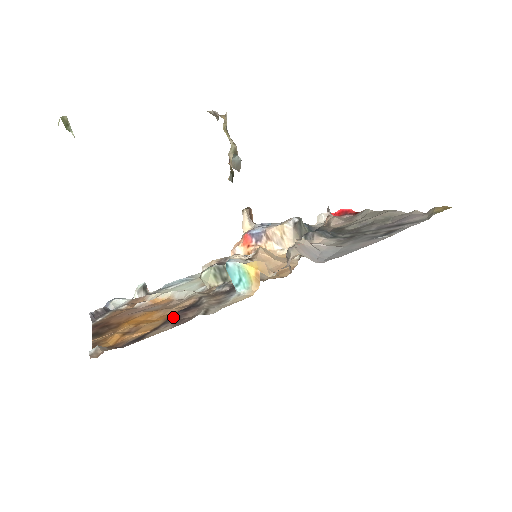
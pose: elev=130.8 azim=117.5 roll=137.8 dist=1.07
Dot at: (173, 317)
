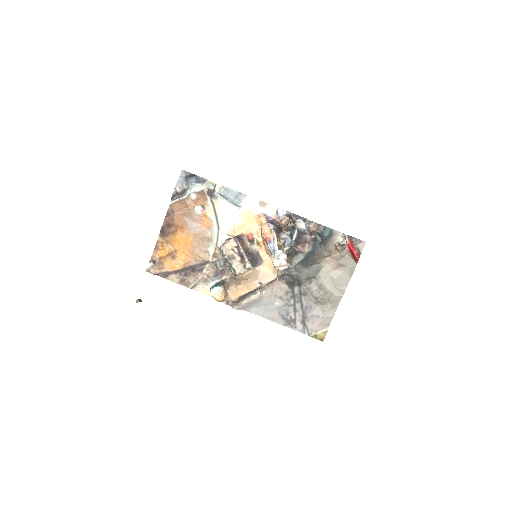
Dot at: (185, 272)
